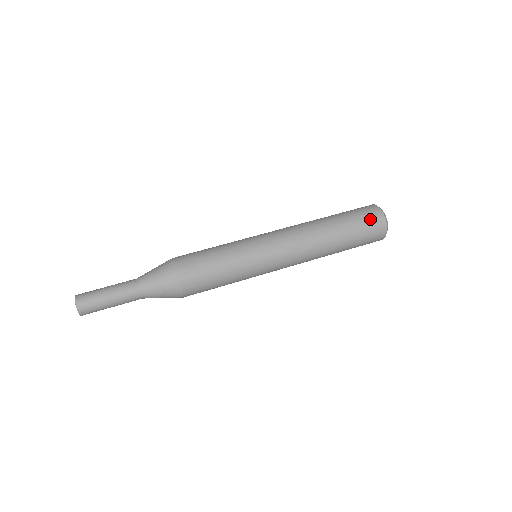
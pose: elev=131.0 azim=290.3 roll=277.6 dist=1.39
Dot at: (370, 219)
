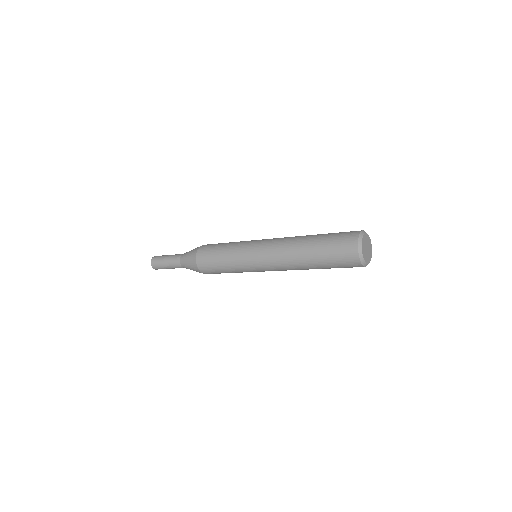
Dot at: (346, 232)
